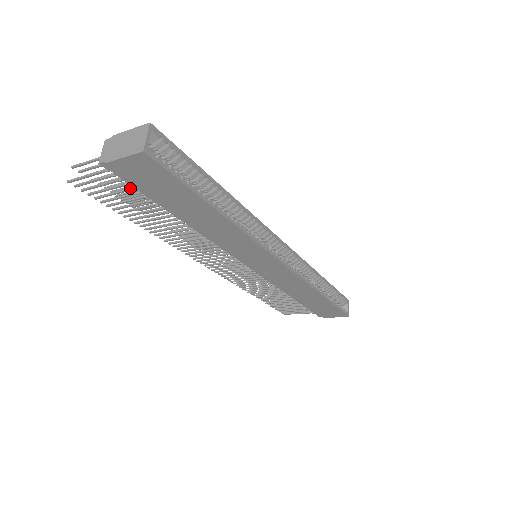
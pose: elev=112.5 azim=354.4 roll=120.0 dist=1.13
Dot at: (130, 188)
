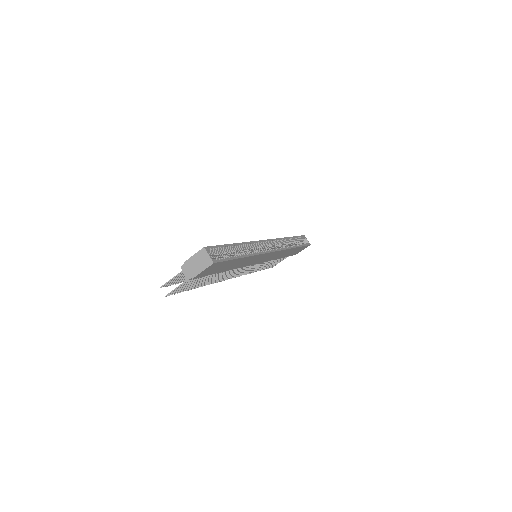
Dot at: occluded
